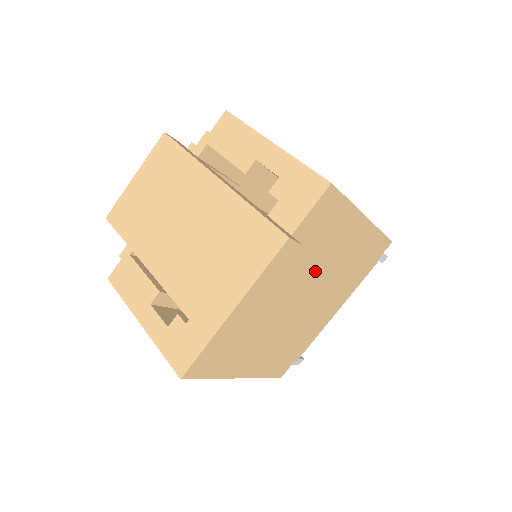
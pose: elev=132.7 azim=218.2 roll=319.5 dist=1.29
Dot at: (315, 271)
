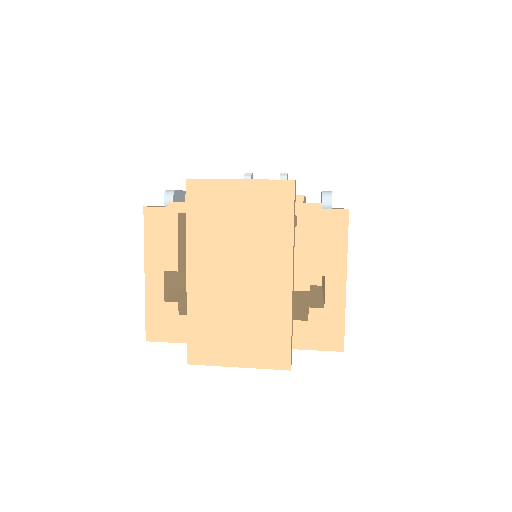
Dot at: occluded
